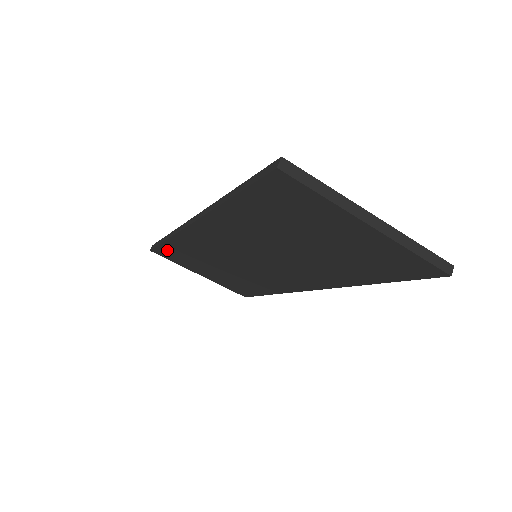
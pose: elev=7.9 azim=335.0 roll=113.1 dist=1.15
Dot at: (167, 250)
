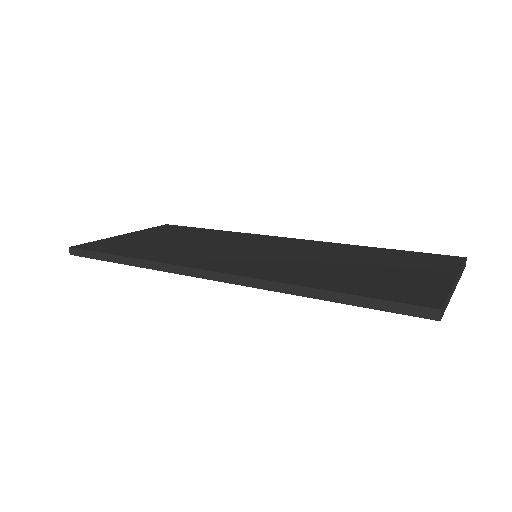
Dot at: occluded
